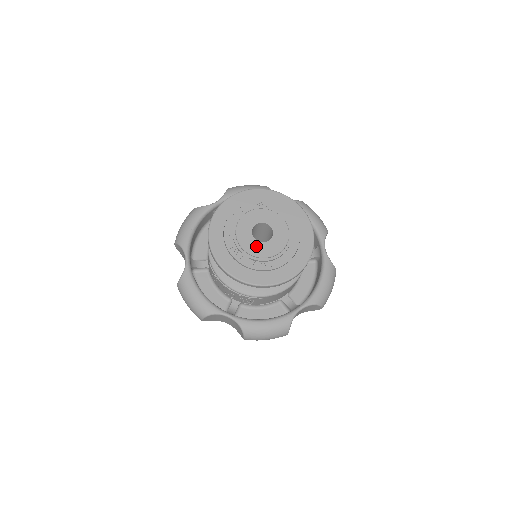
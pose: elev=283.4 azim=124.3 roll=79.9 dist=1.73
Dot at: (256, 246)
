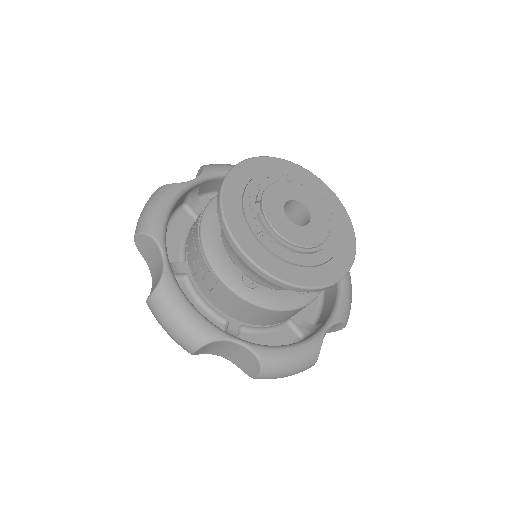
Dot at: (277, 212)
